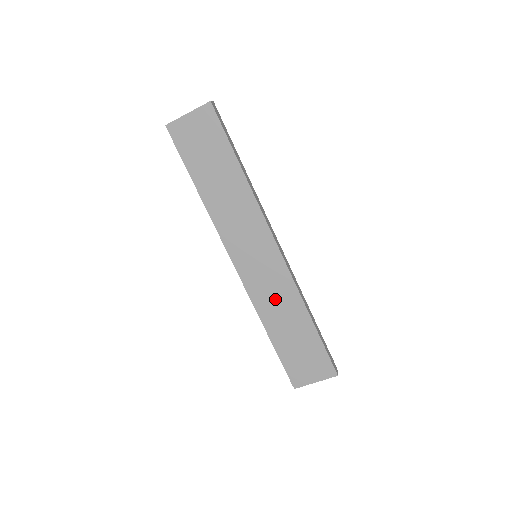
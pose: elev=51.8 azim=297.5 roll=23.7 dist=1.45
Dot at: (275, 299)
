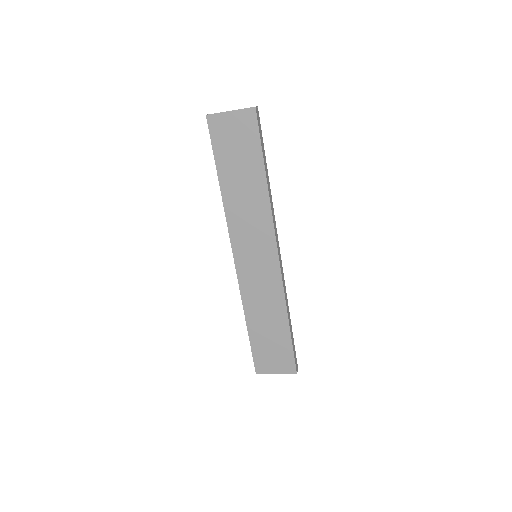
Dot at: (262, 297)
